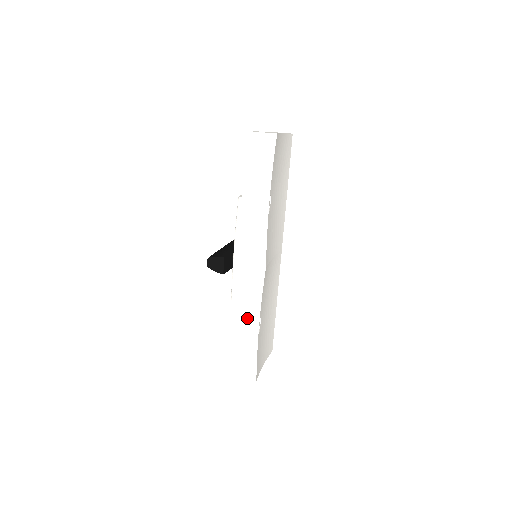
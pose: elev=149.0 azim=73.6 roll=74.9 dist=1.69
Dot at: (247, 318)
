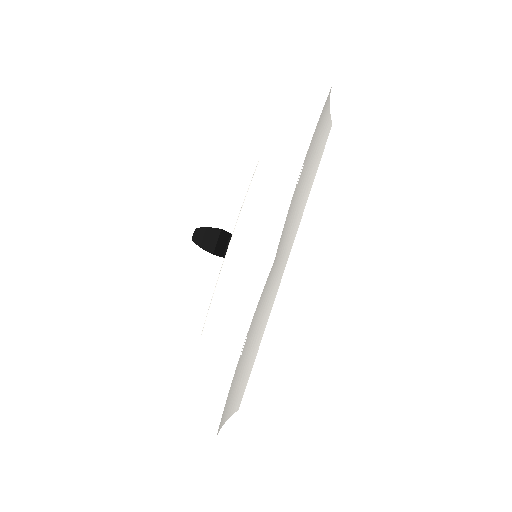
Dot at: (228, 331)
